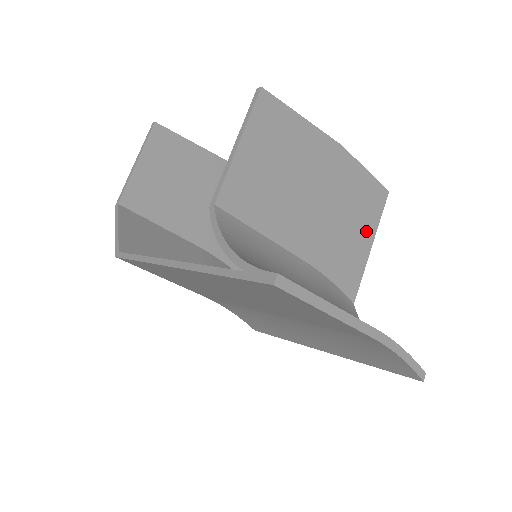
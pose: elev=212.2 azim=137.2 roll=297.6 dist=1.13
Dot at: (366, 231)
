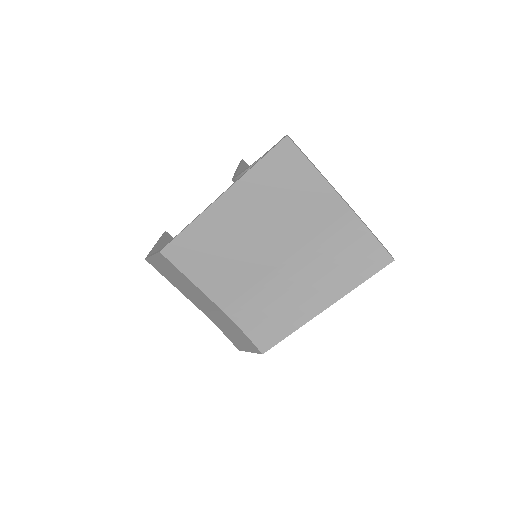
Dot at: occluded
